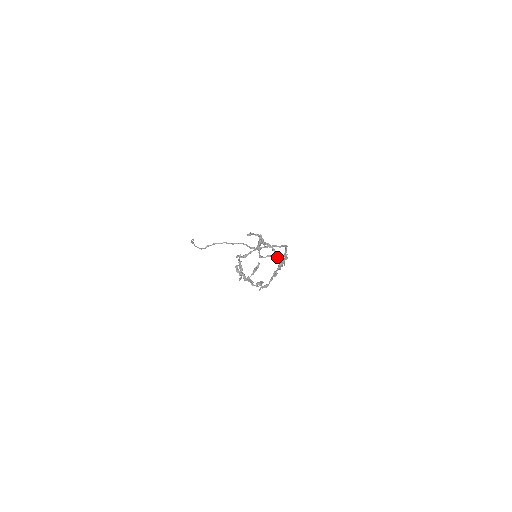
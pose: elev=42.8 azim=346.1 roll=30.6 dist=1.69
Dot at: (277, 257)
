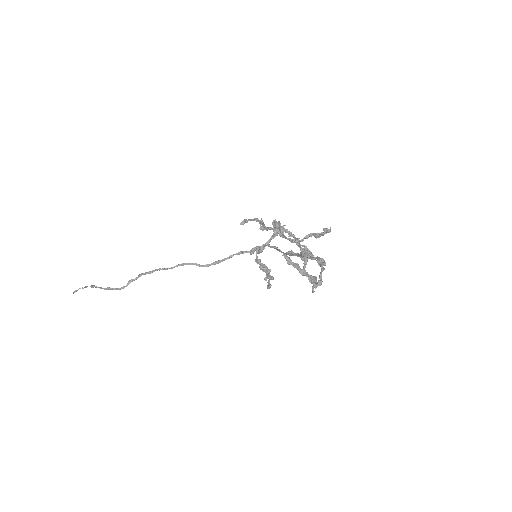
Dot at: (319, 235)
